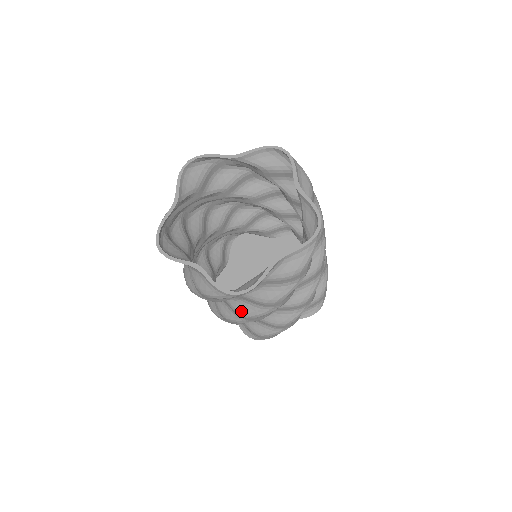
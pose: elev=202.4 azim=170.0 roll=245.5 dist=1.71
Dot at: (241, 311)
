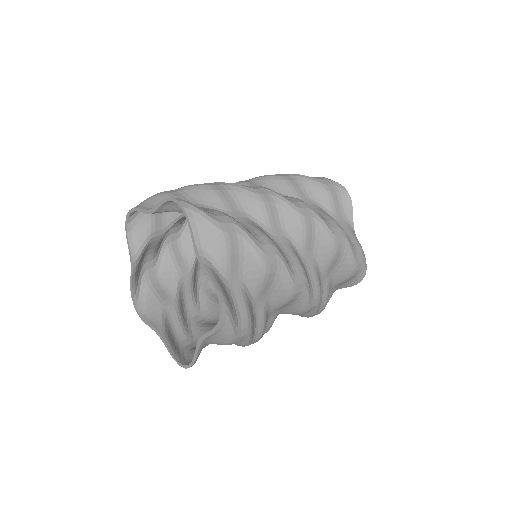
Dot at: occluded
